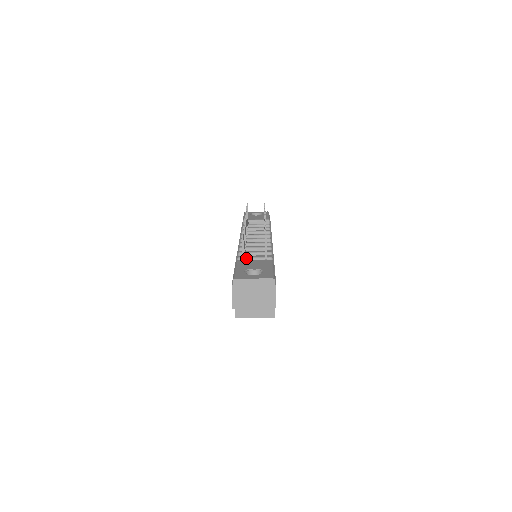
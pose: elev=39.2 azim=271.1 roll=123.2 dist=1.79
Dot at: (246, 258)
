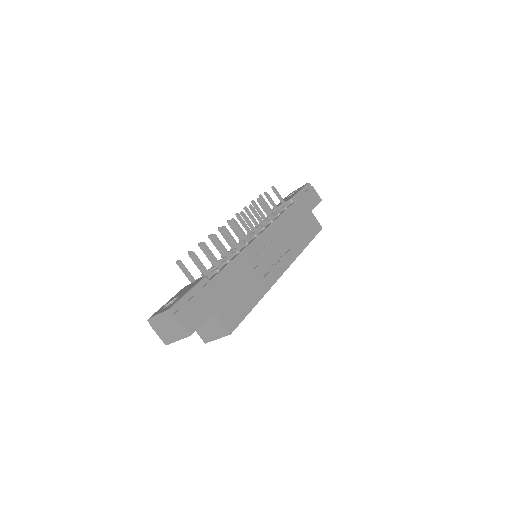
Dot at: occluded
